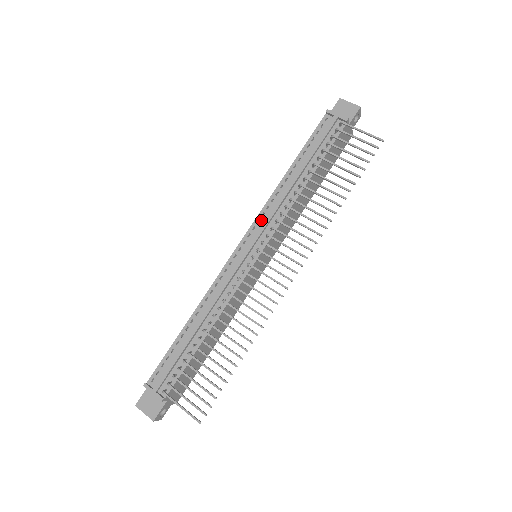
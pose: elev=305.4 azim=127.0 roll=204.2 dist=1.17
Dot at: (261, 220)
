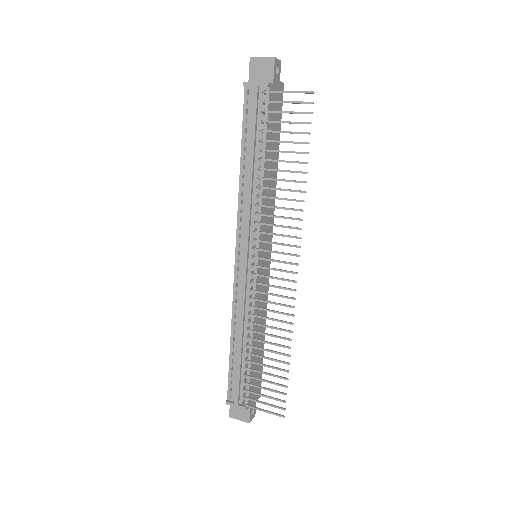
Dot at: (242, 226)
